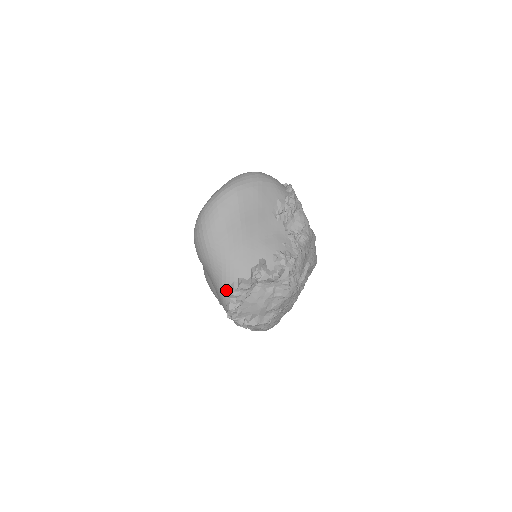
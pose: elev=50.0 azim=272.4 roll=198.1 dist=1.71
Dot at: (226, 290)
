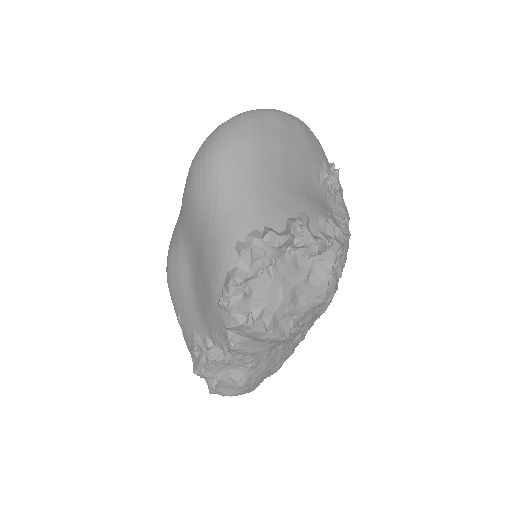
Dot at: (237, 242)
